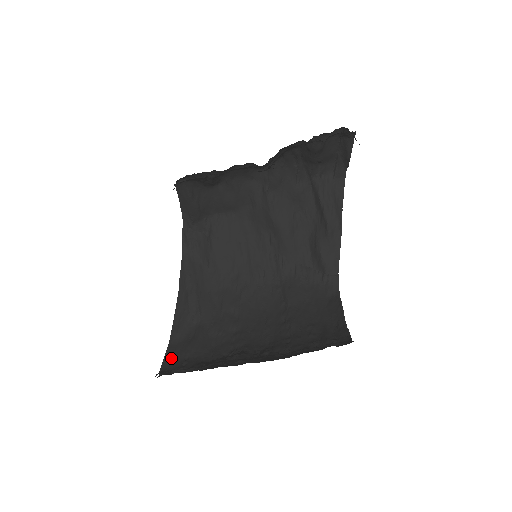
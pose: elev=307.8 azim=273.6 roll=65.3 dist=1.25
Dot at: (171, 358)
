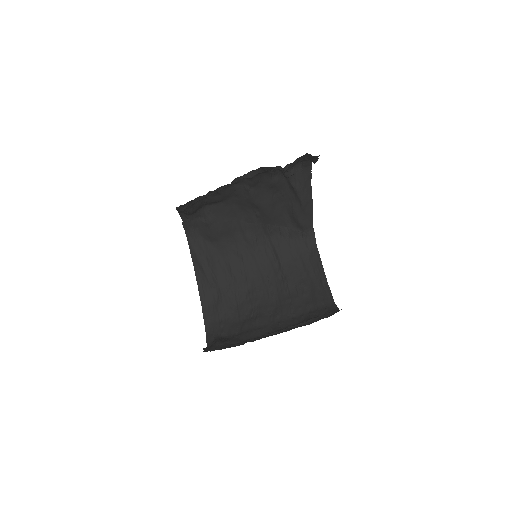
Dot at: (209, 320)
